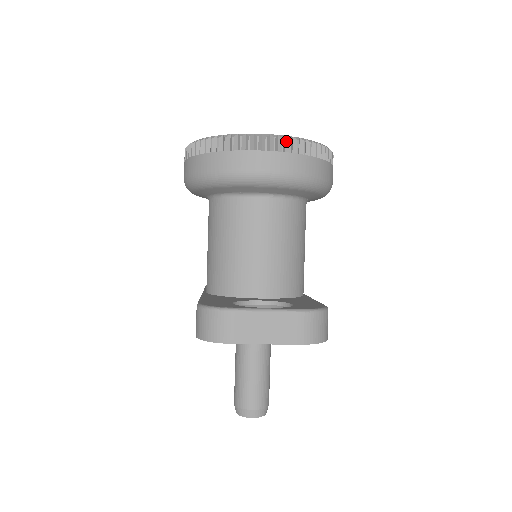
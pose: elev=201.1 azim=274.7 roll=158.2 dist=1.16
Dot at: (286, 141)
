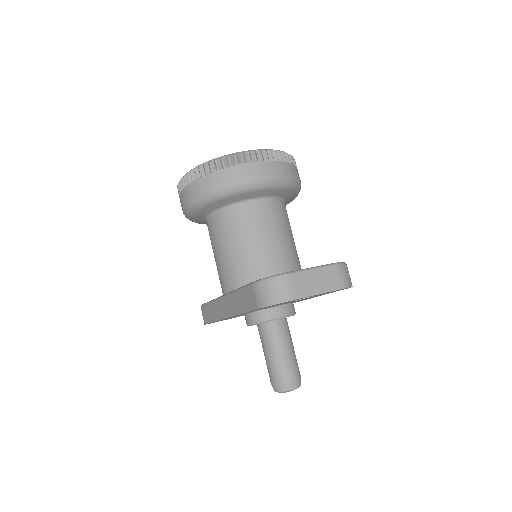
Dot at: (273, 153)
